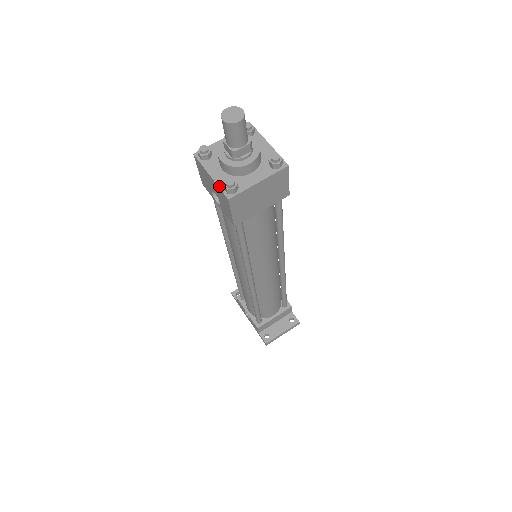
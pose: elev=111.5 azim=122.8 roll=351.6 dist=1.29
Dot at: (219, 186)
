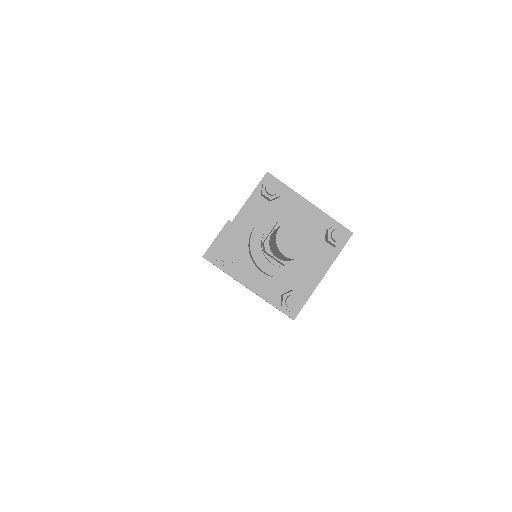
Dot at: (271, 303)
